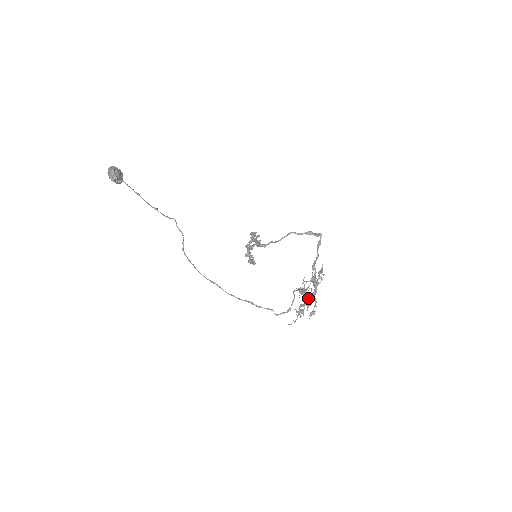
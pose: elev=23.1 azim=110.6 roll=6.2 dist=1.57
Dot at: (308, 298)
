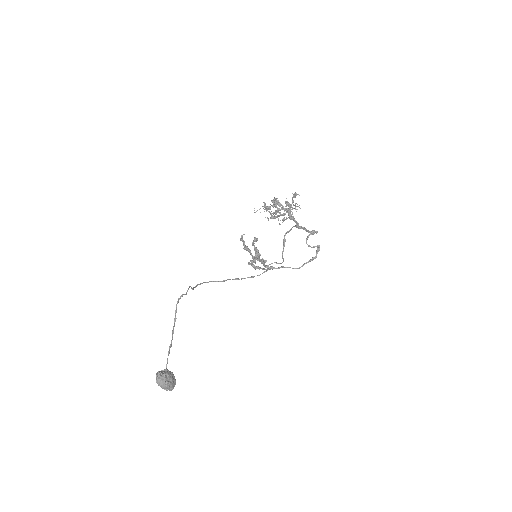
Dot at: occluded
